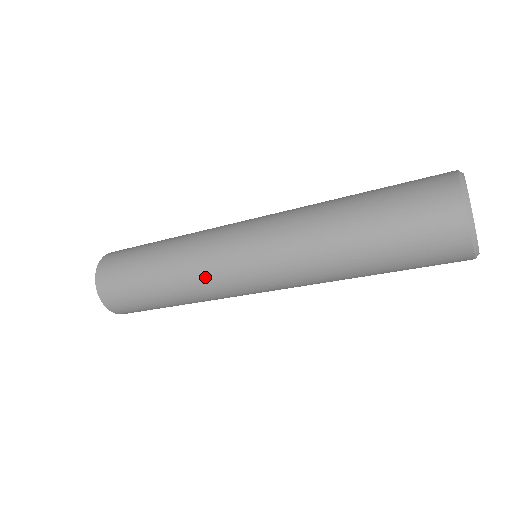
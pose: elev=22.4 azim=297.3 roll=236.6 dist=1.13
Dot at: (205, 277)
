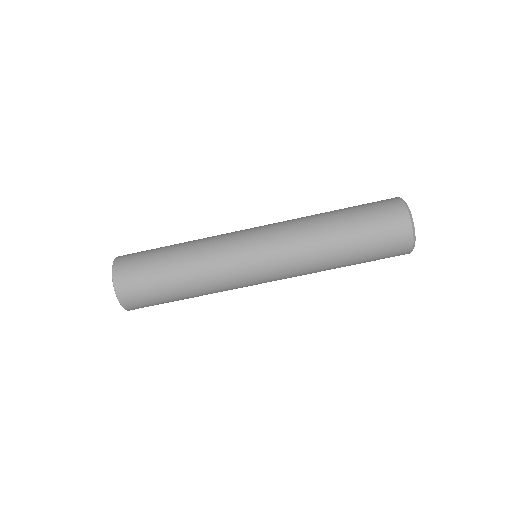
Dot at: (220, 255)
